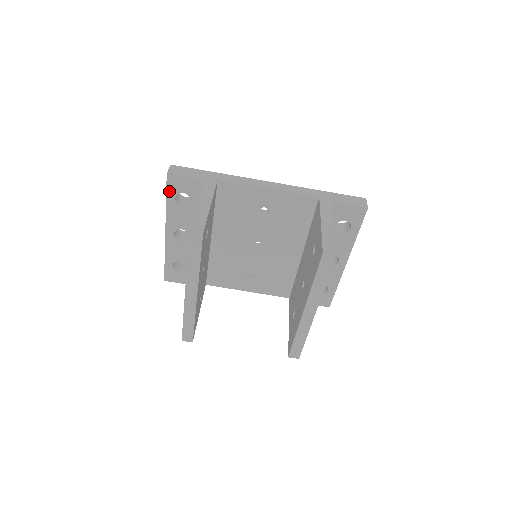
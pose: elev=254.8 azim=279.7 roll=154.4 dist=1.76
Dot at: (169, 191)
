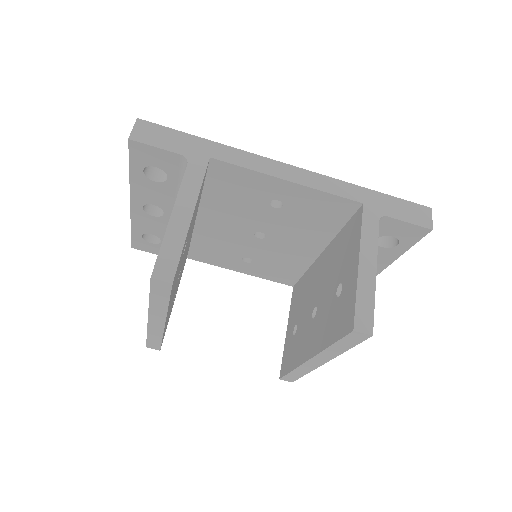
Dot at: (133, 160)
